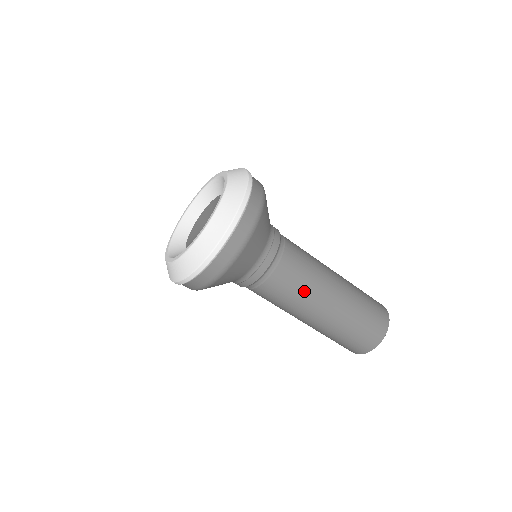
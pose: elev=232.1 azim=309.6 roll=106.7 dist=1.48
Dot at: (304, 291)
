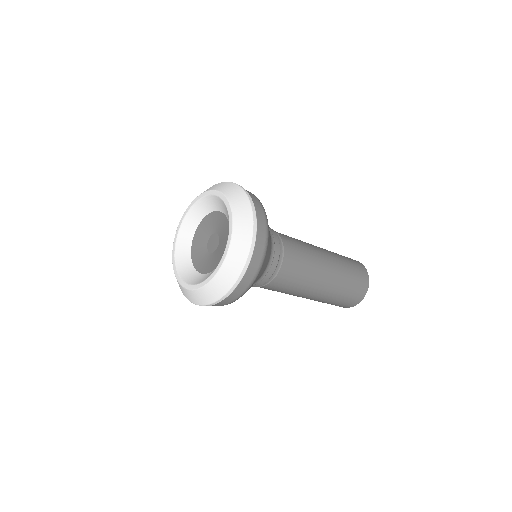
Dot at: (307, 271)
